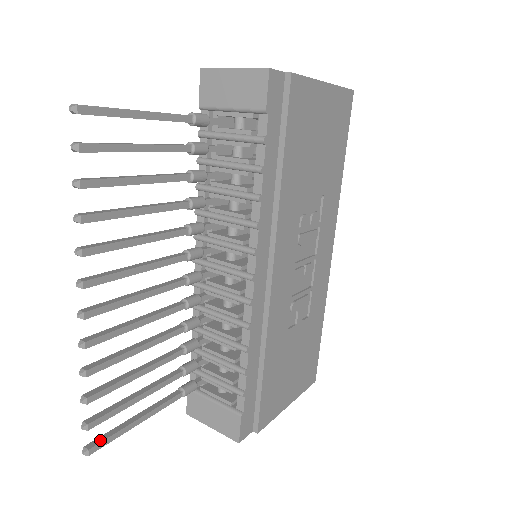
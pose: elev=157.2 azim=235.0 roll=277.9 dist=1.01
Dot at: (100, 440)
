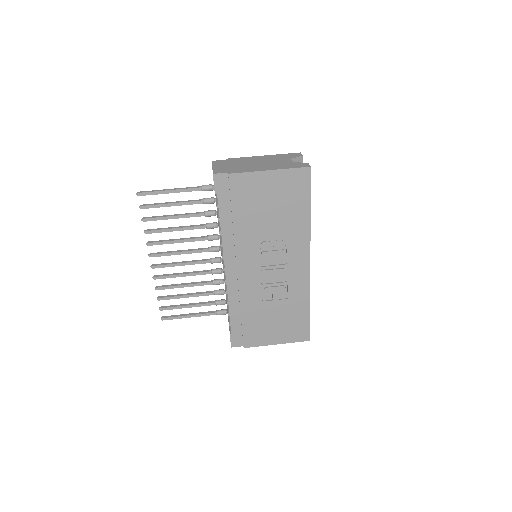
Dot at: (168, 317)
